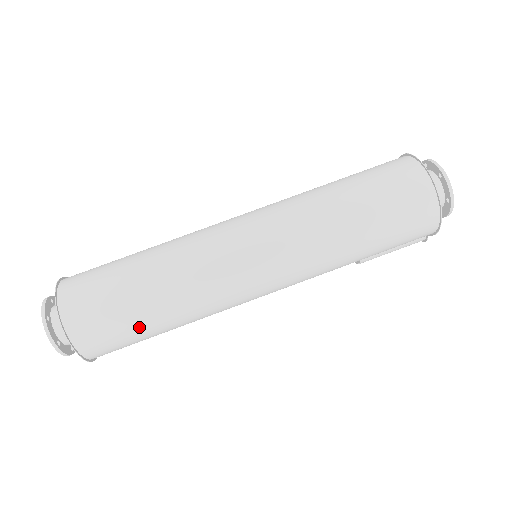
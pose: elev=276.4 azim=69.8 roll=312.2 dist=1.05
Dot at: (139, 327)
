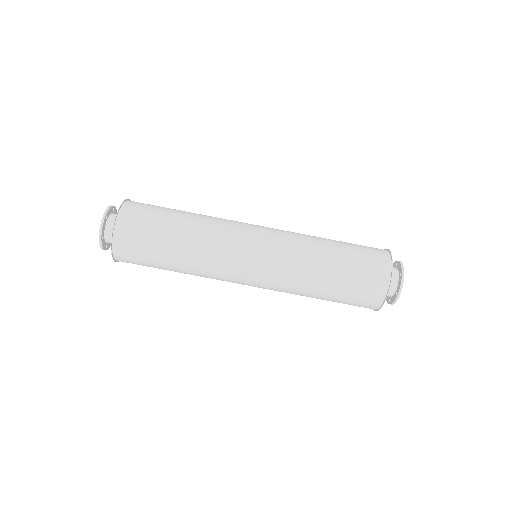
Dot at: occluded
